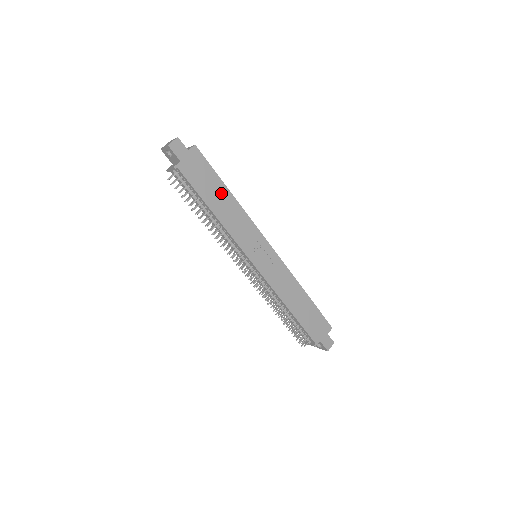
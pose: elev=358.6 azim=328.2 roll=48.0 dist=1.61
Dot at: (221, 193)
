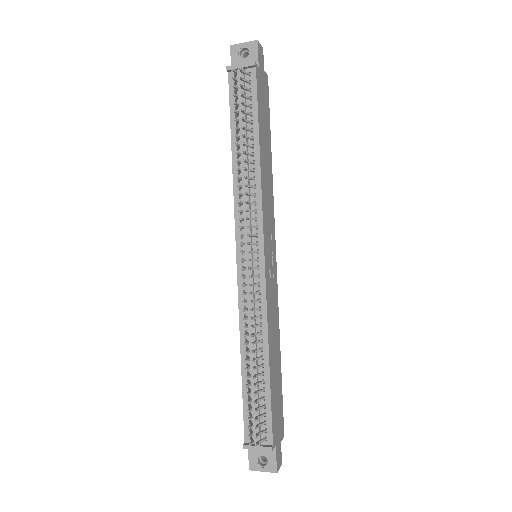
Dot at: (267, 144)
